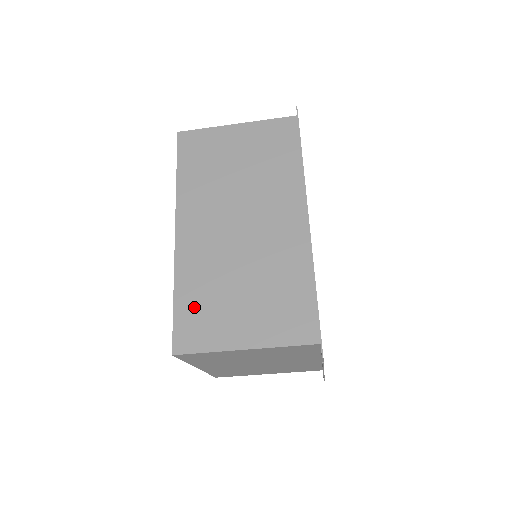
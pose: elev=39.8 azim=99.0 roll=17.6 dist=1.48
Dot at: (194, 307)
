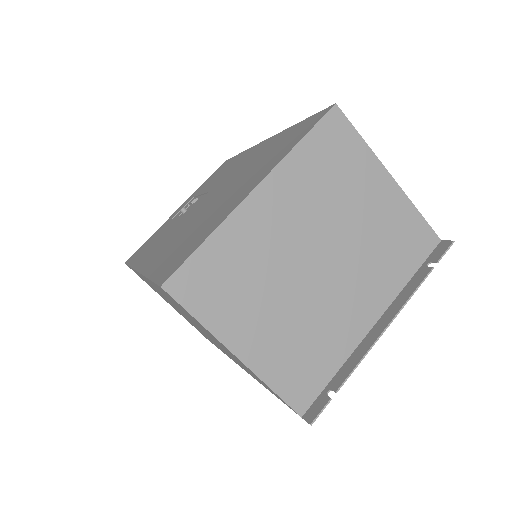
Dot at: occluded
